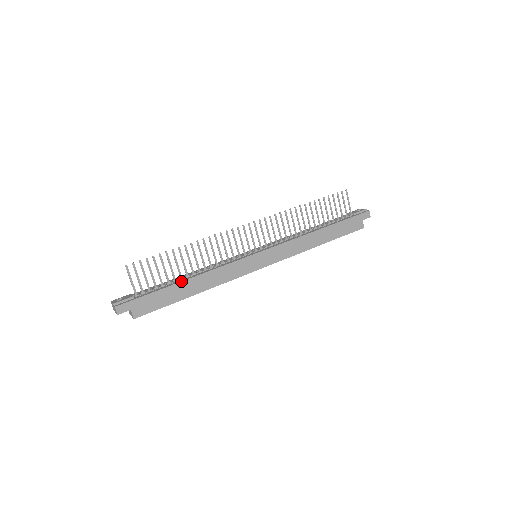
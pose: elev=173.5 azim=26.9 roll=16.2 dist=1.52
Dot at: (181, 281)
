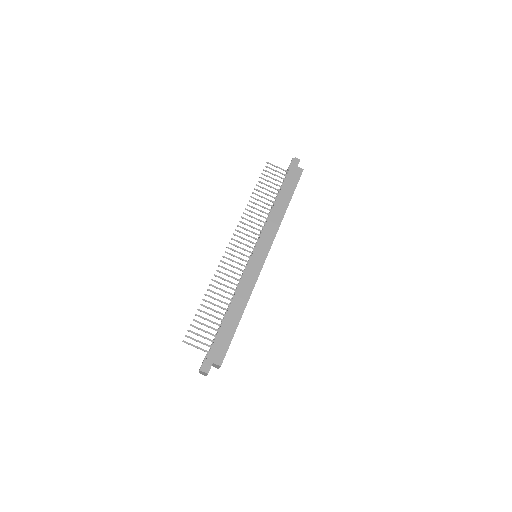
Dot at: (225, 316)
